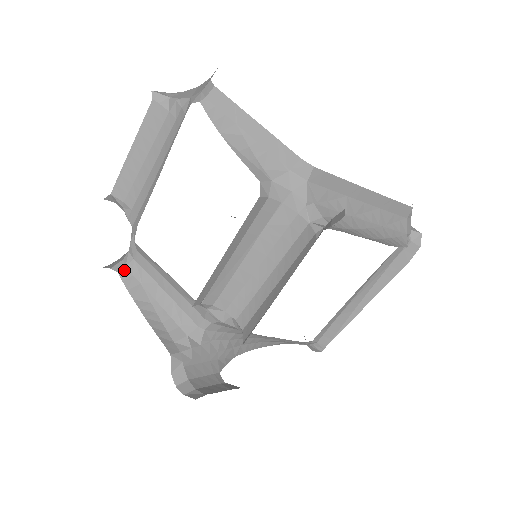
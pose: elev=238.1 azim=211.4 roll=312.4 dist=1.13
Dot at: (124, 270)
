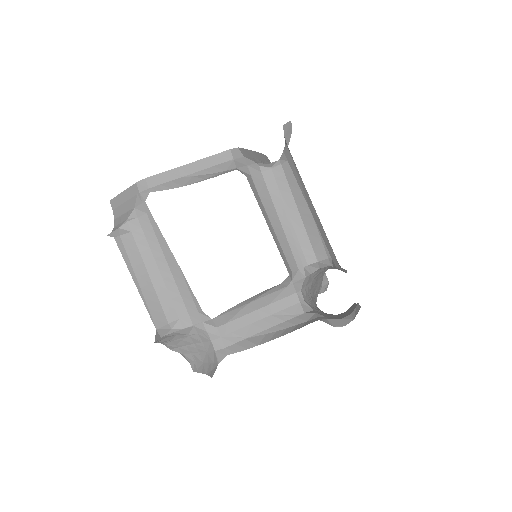
Dot at: (227, 350)
